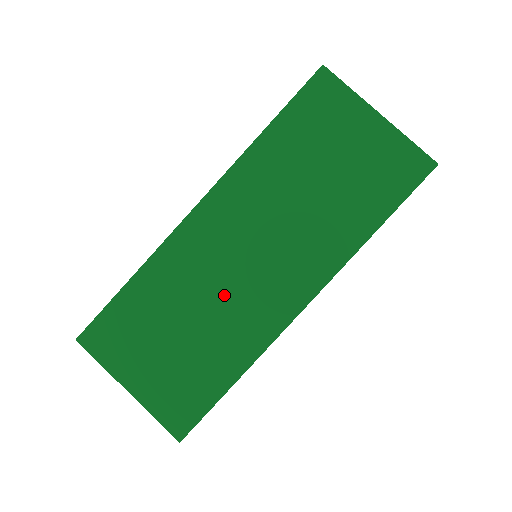
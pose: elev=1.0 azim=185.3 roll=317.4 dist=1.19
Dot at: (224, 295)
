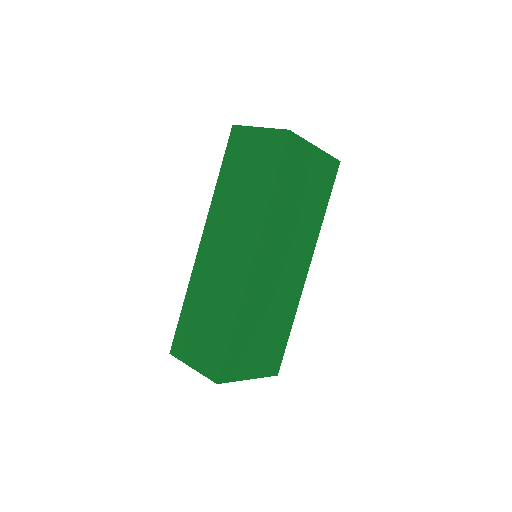
Dot at: (277, 295)
